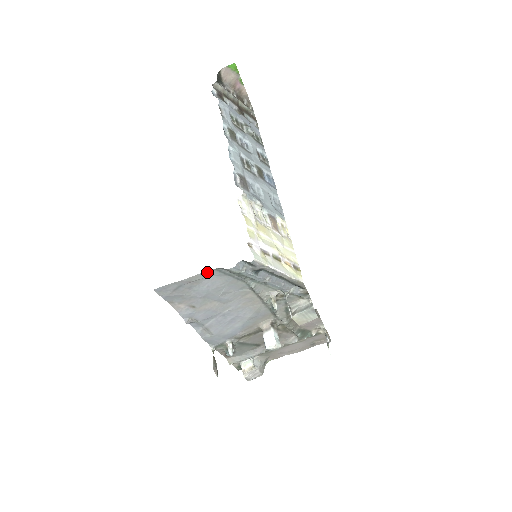
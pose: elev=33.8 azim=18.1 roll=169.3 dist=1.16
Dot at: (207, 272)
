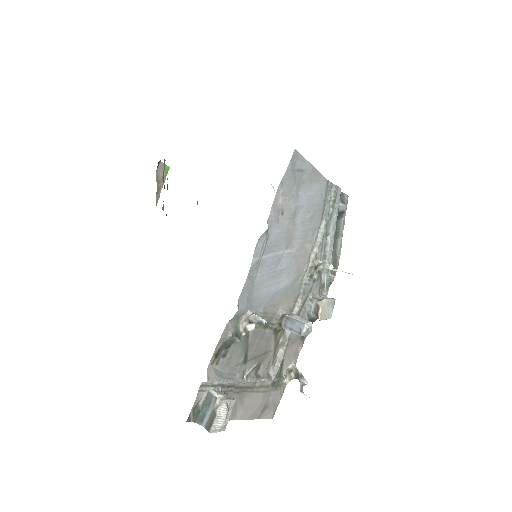
Dot at: (322, 178)
